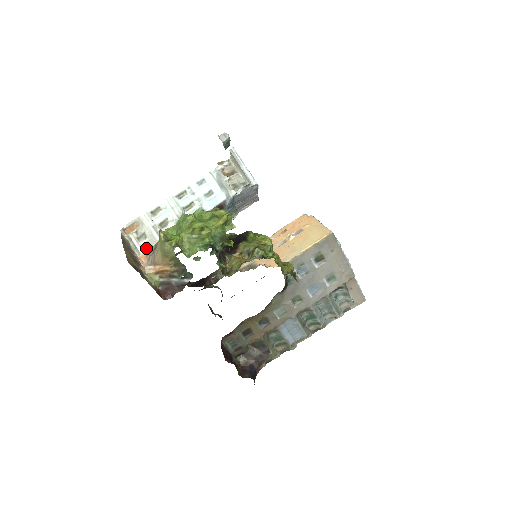
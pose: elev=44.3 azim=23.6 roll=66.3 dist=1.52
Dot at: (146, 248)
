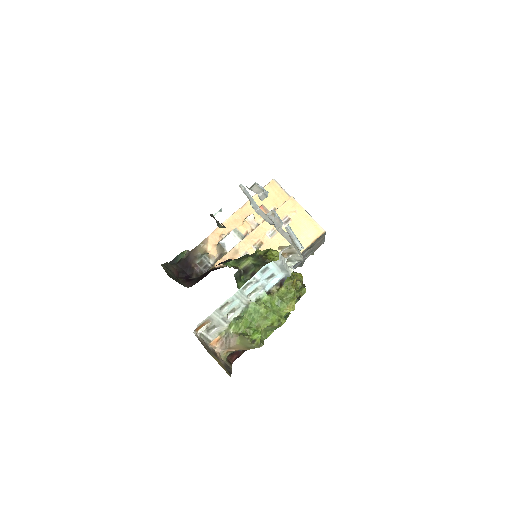
Dot at: (216, 335)
